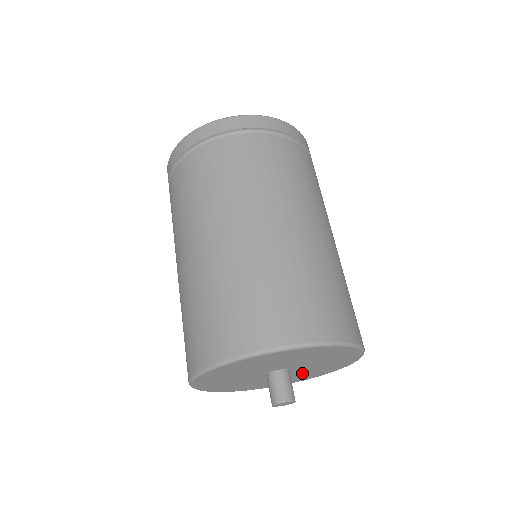
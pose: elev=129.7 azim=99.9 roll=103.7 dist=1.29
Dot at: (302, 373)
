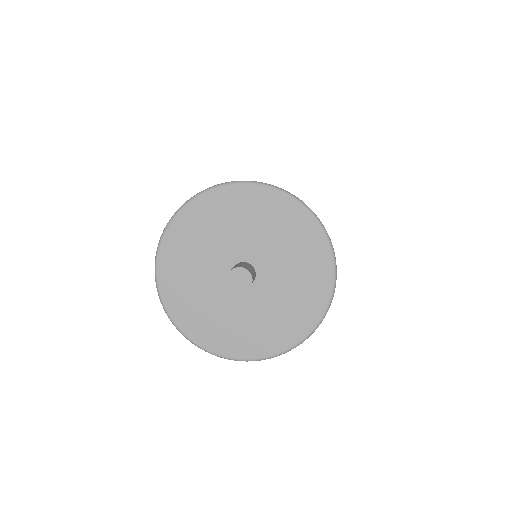
Dot at: (274, 305)
